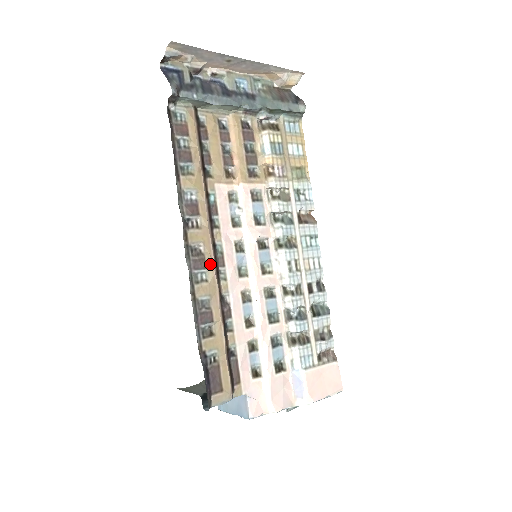
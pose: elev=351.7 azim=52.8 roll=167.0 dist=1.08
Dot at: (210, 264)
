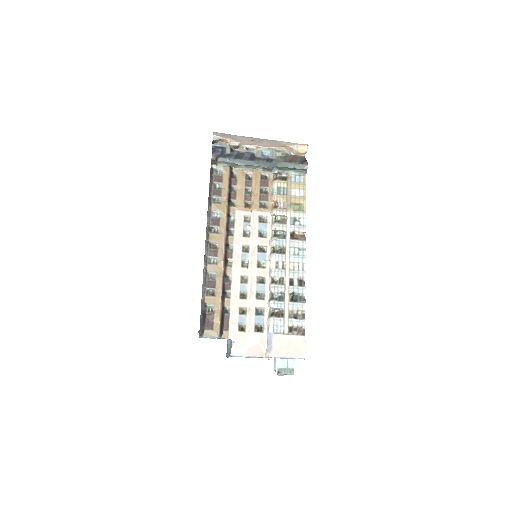
Dot at: (220, 254)
